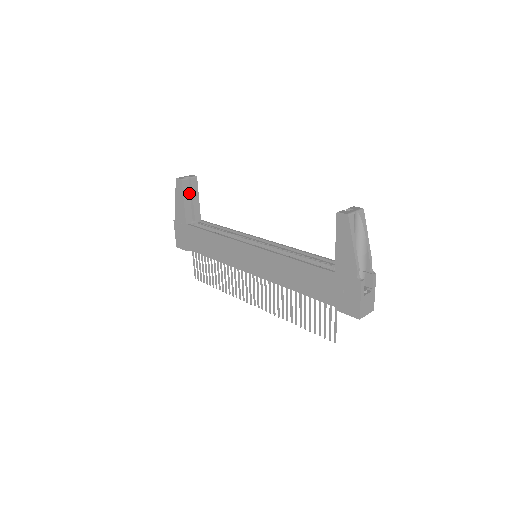
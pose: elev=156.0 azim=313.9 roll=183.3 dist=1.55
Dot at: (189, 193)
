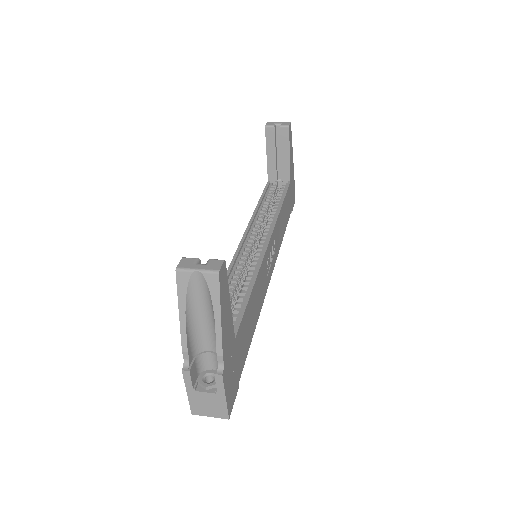
Dot at: (280, 145)
